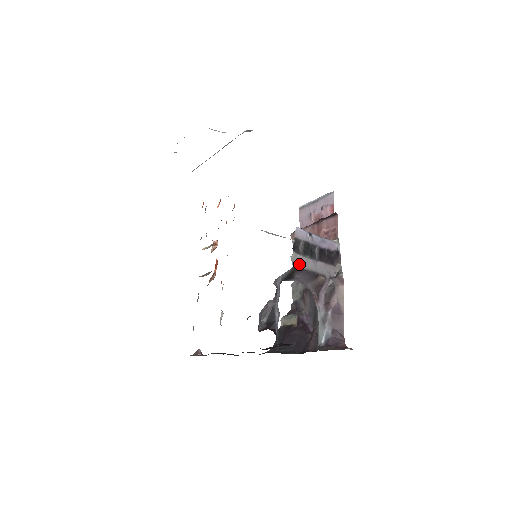
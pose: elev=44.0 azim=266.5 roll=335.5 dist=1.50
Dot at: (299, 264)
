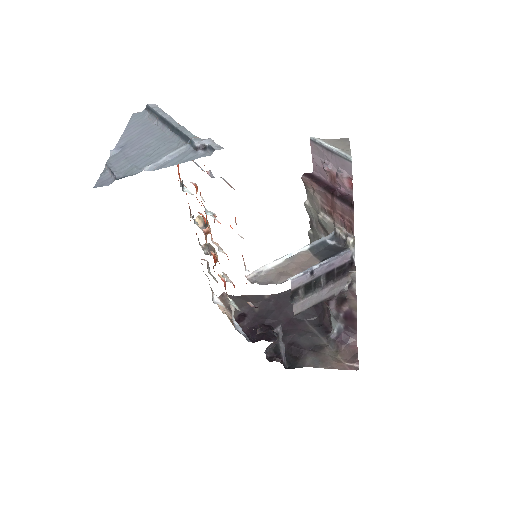
Dot at: (300, 310)
